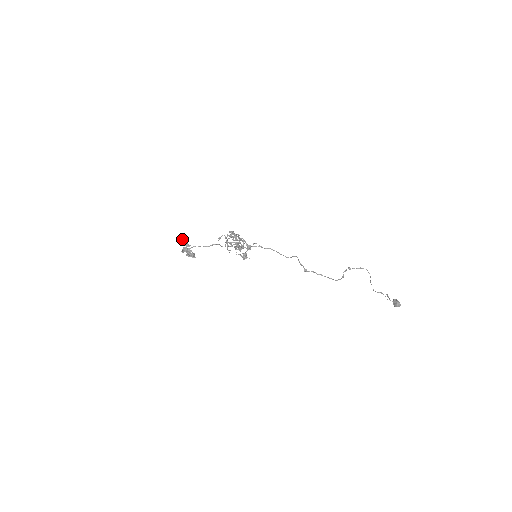
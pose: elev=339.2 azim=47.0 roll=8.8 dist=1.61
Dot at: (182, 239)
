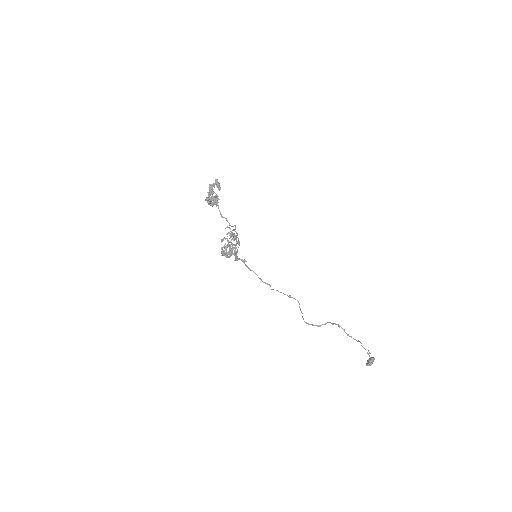
Dot at: (210, 190)
